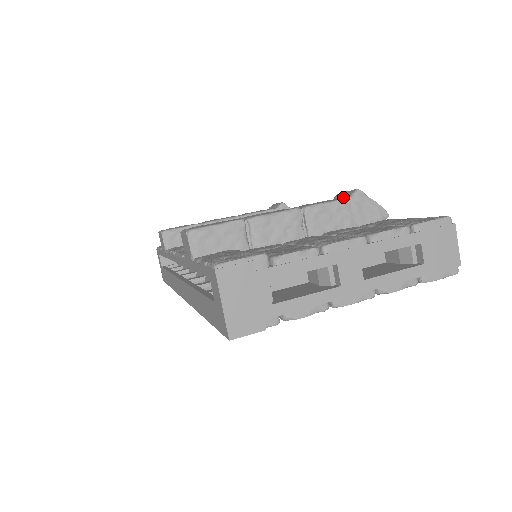
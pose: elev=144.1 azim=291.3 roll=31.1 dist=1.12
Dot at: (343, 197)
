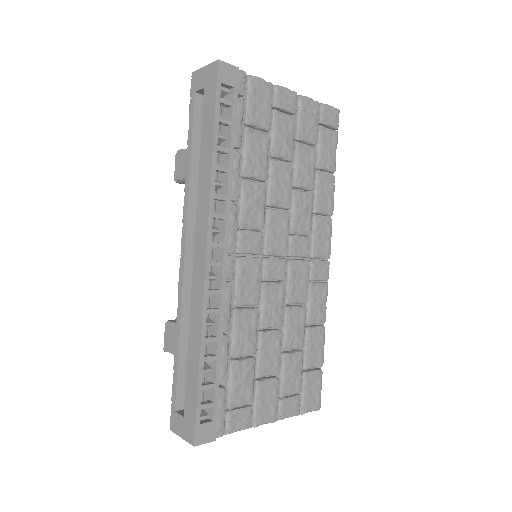
Dot at: occluded
